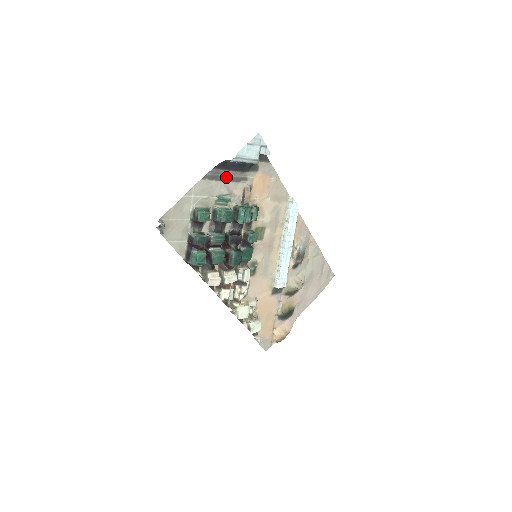
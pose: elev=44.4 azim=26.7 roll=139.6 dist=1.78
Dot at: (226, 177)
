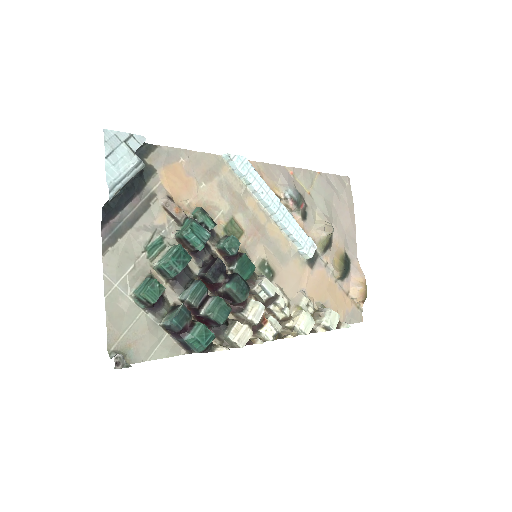
Dot at: (128, 220)
